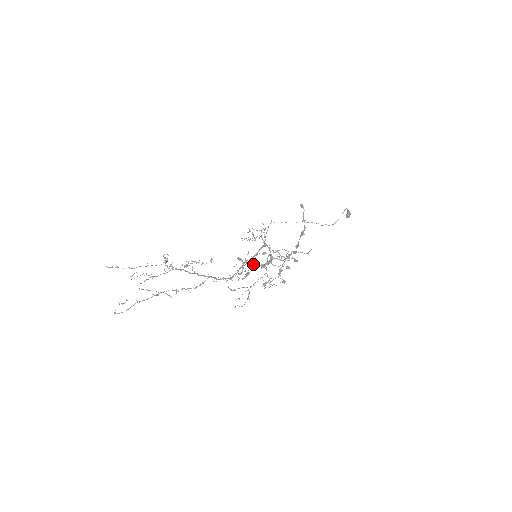
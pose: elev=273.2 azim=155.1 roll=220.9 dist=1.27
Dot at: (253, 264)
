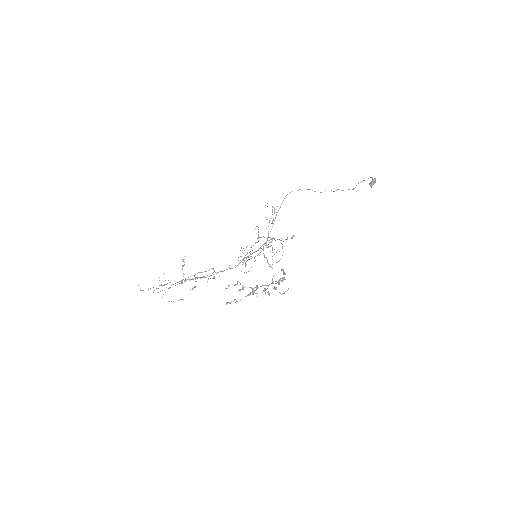
Dot at: occluded
